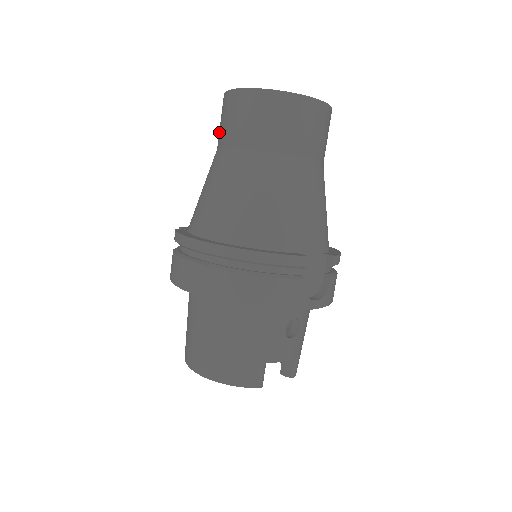
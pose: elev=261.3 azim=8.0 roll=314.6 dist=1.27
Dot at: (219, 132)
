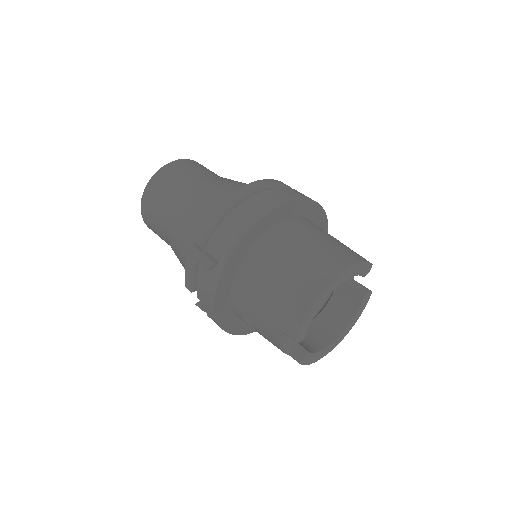
Dot at: (163, 199)
